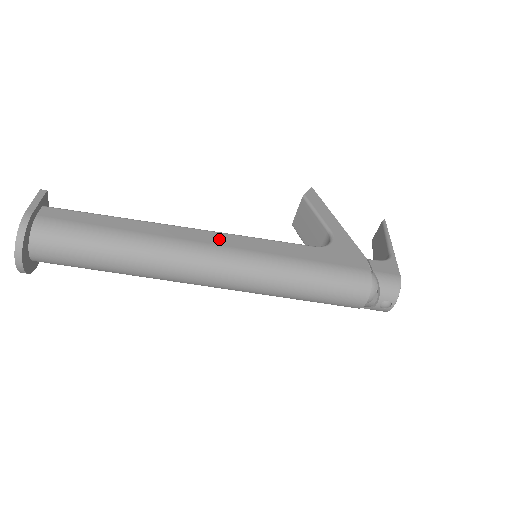
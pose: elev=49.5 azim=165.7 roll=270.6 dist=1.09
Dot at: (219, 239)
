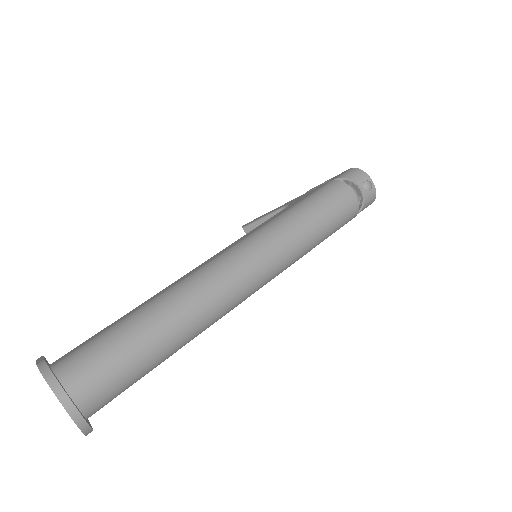
Dot at: (215, 256)
